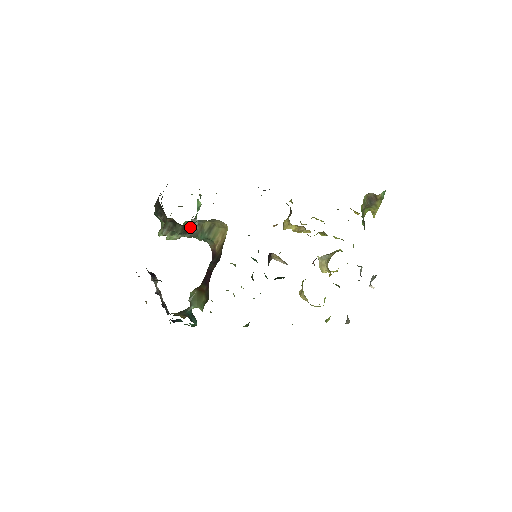
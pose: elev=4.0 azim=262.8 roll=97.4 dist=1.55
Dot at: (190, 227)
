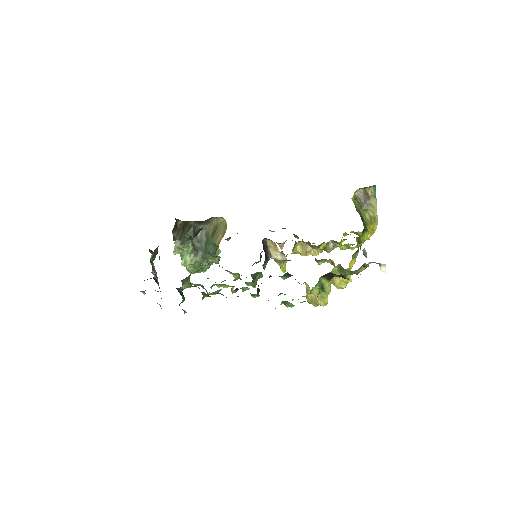
Dot at: (196, 230)
